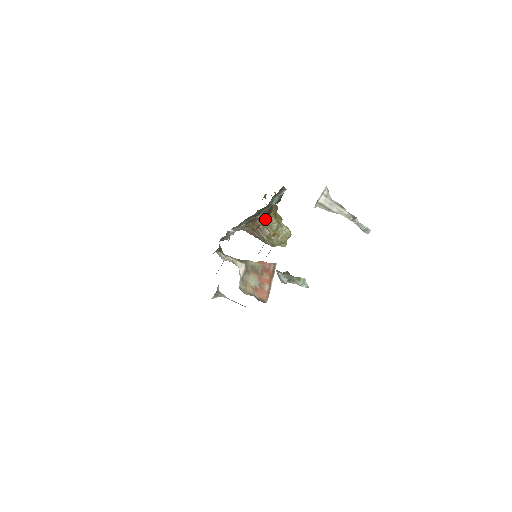
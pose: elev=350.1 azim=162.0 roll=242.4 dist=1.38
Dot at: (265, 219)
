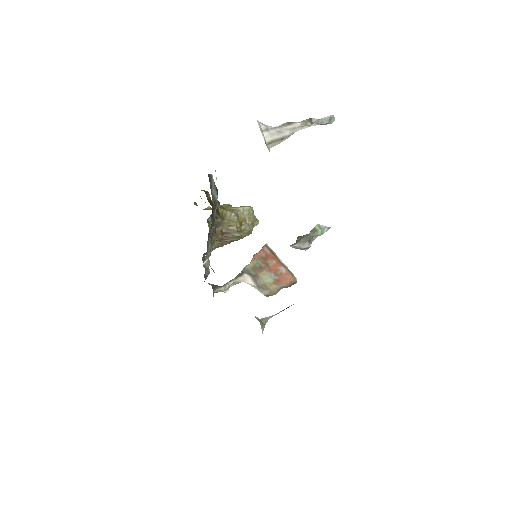
Dot at: (220, 220)
